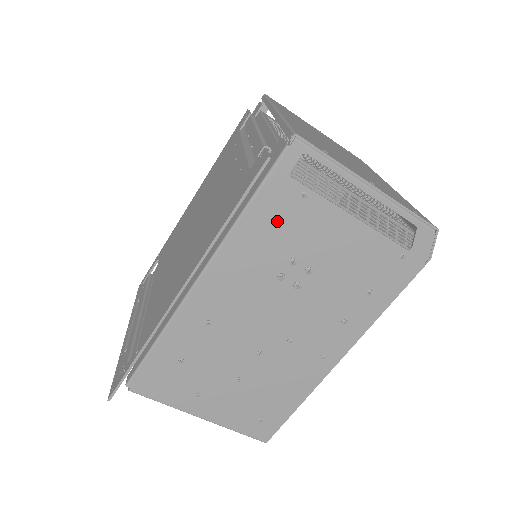
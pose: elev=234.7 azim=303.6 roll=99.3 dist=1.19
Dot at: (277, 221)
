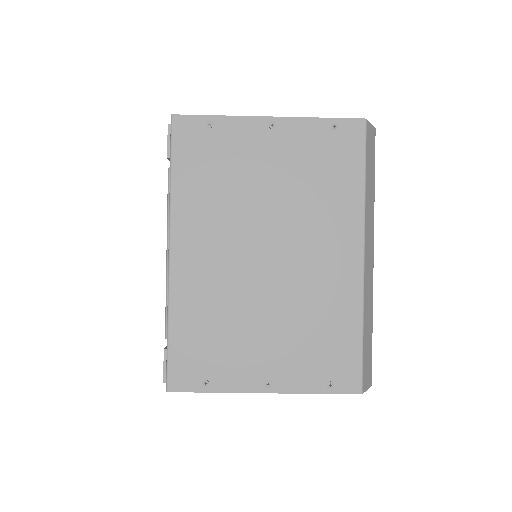
Dot at: occluded
